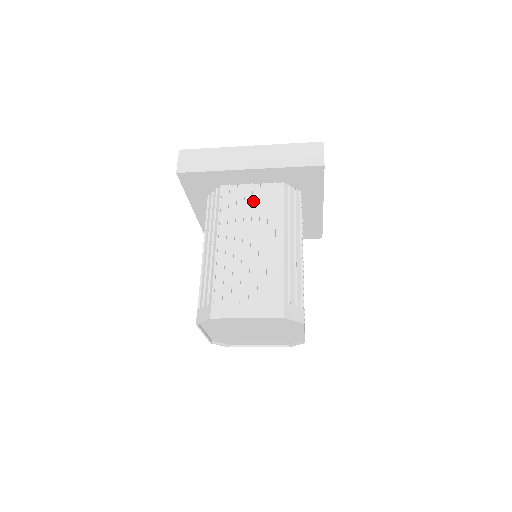
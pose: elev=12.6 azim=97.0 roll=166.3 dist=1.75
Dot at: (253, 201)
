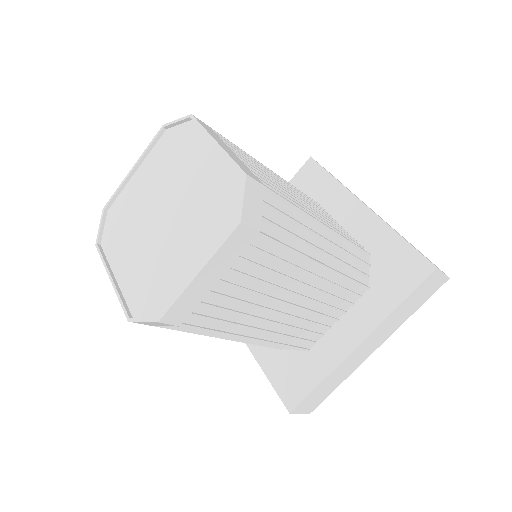
Dot at: occluded
